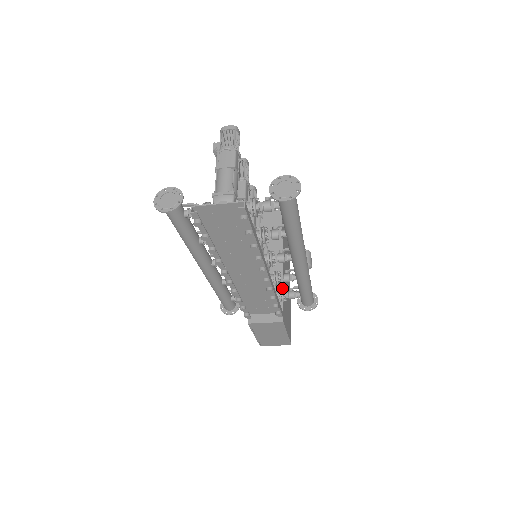
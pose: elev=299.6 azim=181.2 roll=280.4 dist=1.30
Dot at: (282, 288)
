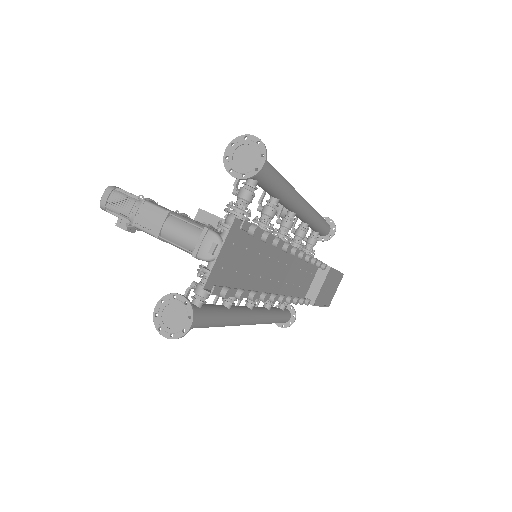
Dot at: occluded
